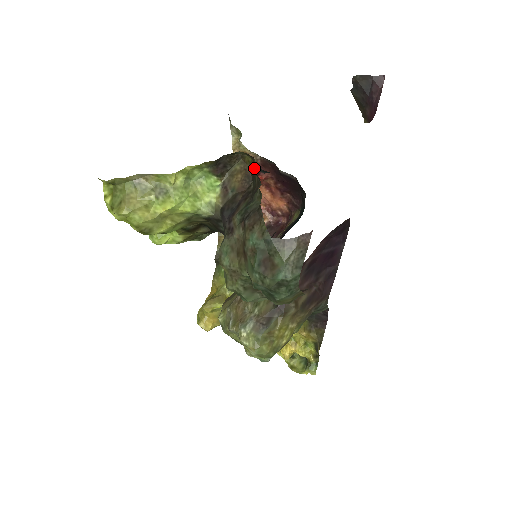
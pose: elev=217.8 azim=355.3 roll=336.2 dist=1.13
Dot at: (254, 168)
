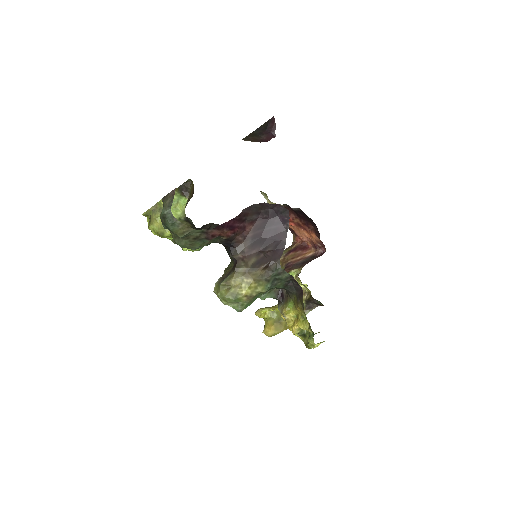
Dot at: occluded
